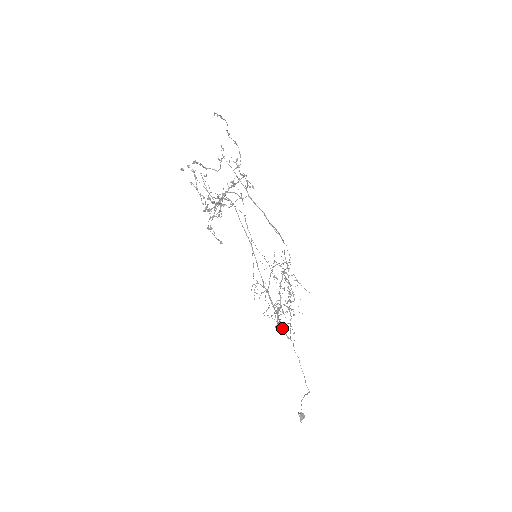
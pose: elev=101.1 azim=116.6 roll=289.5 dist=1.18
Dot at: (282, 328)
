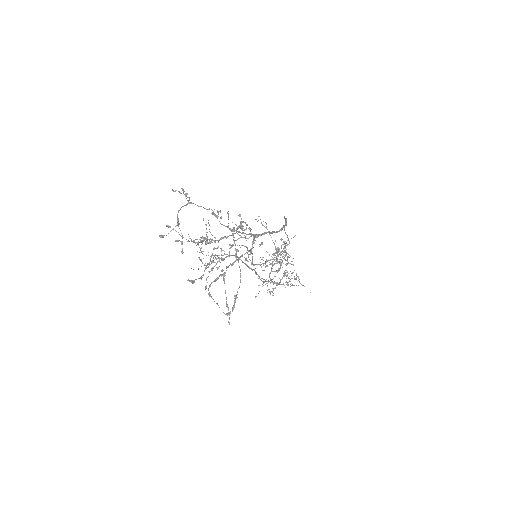
Dot at: occluded
